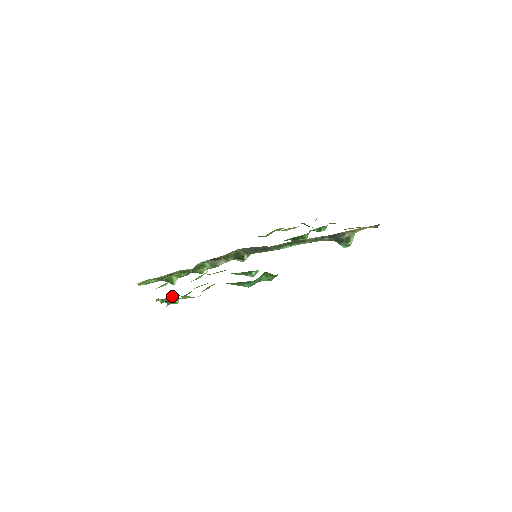
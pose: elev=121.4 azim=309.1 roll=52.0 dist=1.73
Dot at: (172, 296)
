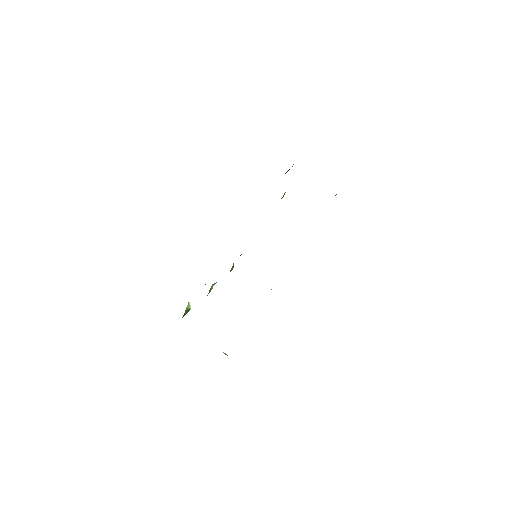
Dot at: occluded
